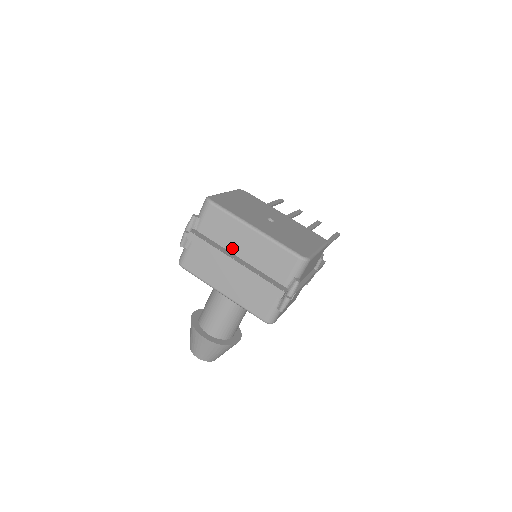
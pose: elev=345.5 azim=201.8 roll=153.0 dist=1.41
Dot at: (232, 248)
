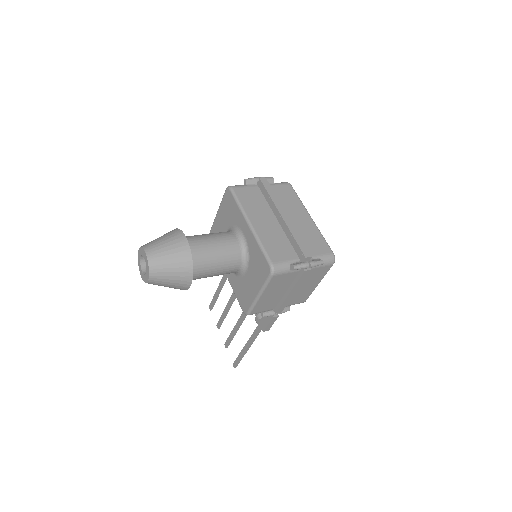
Dot at: occluded
